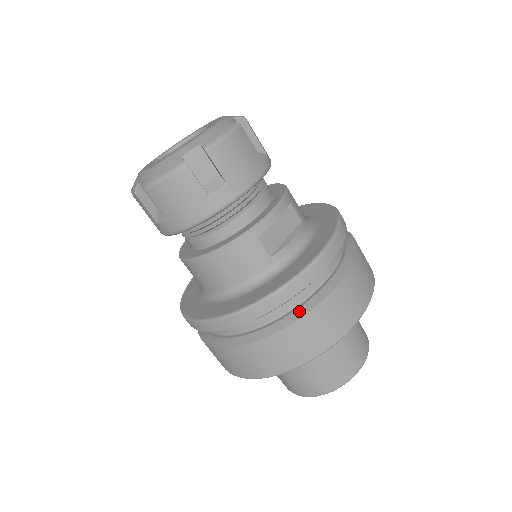
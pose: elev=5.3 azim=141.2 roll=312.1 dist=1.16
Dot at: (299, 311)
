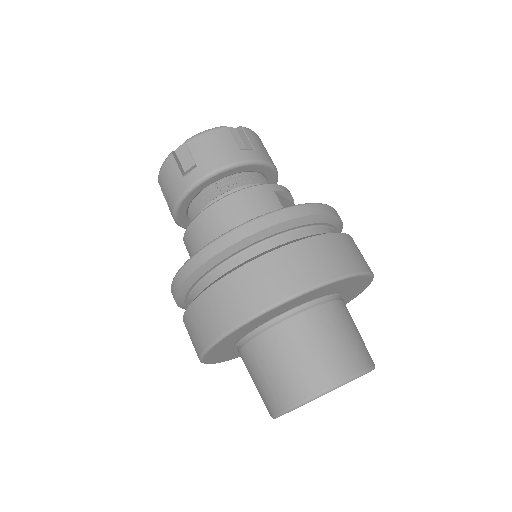
Dot at: (316, 234)
